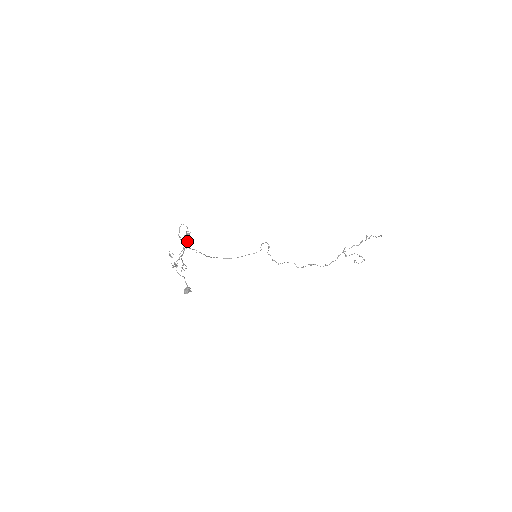
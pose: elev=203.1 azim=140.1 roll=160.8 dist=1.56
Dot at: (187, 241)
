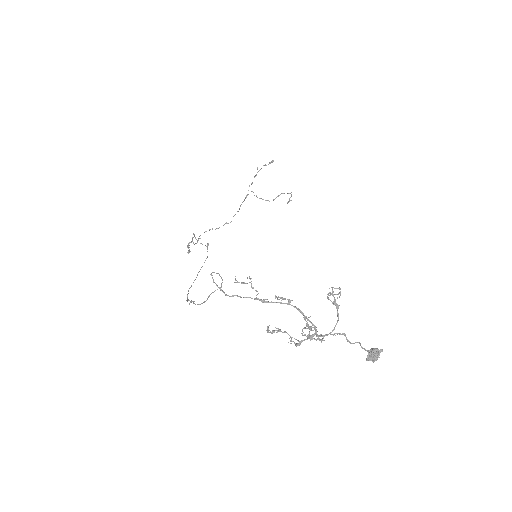
Dot at: occluded
